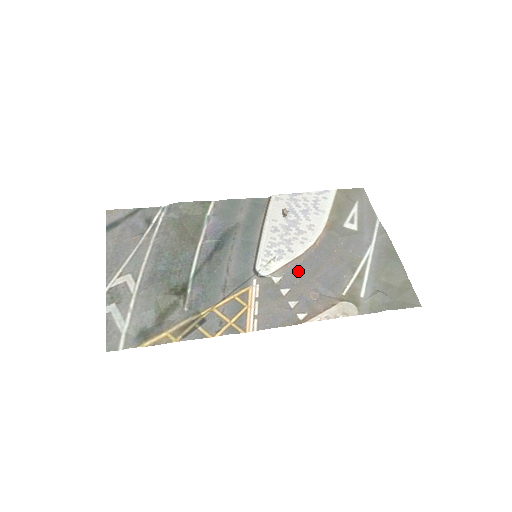
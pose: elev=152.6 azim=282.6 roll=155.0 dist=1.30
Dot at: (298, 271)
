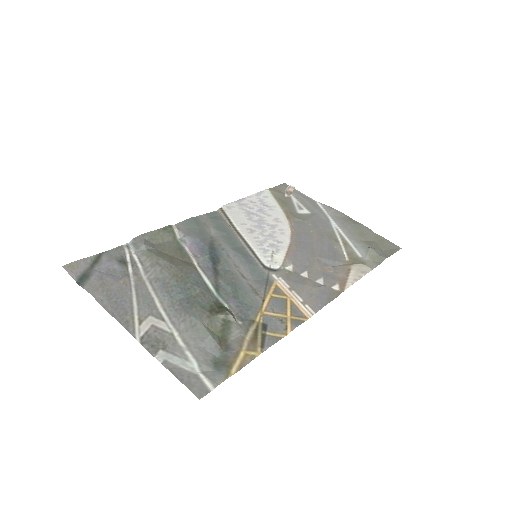
Dot at: (300, 255)
